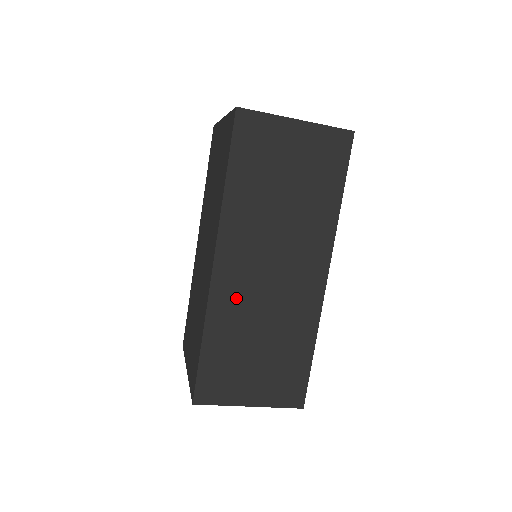
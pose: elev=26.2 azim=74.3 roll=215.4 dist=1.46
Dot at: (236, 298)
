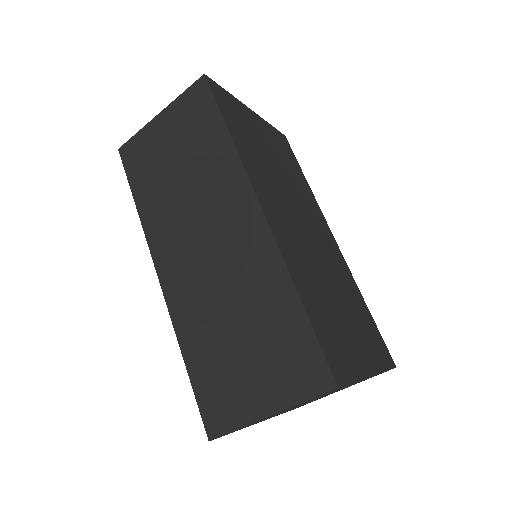
Dot at: (191, 296)
